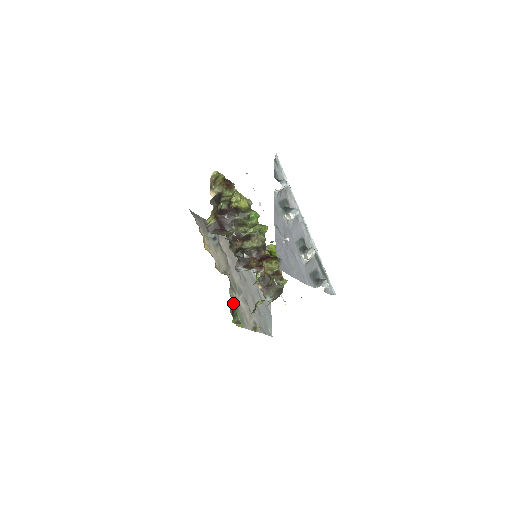
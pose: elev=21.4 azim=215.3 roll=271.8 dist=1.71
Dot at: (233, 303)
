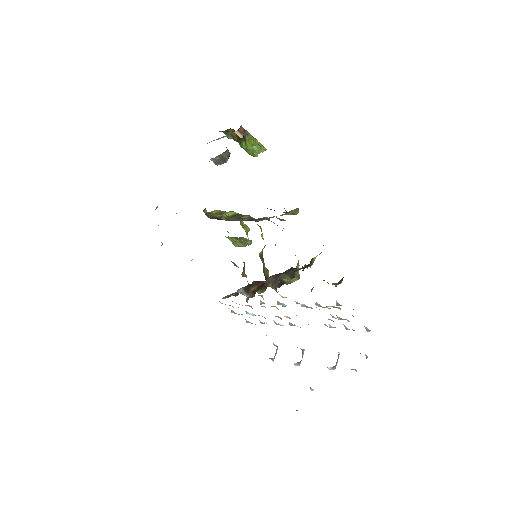
Dot at: occluded
